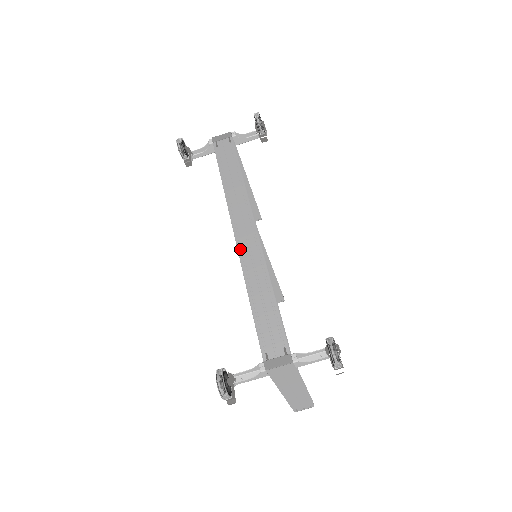
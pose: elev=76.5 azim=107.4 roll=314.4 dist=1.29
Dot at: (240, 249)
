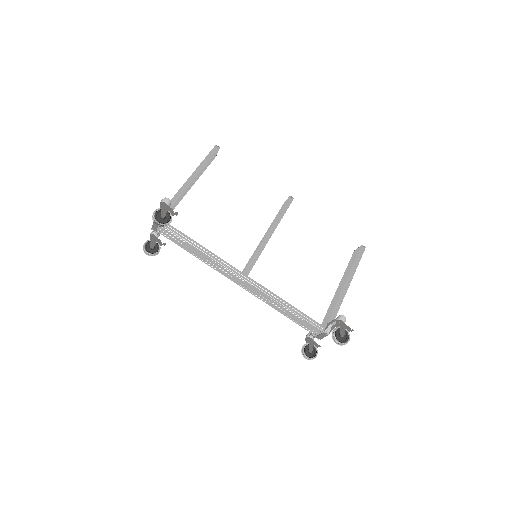
Dot at: (249, 292)
